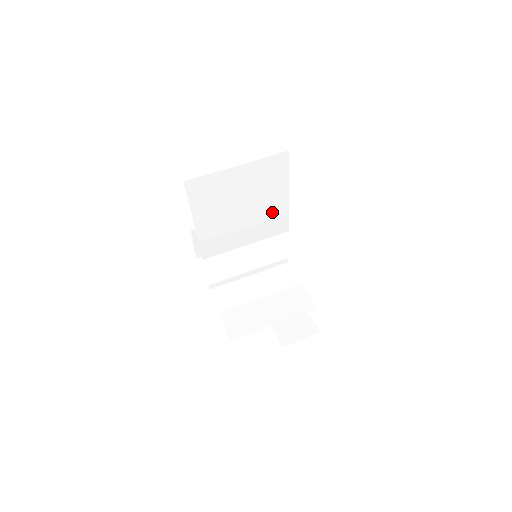
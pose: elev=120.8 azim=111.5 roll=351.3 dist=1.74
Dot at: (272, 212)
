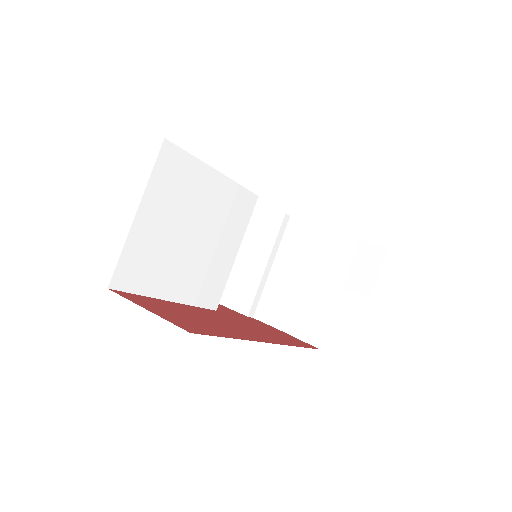
Dot at: (223, 203)
